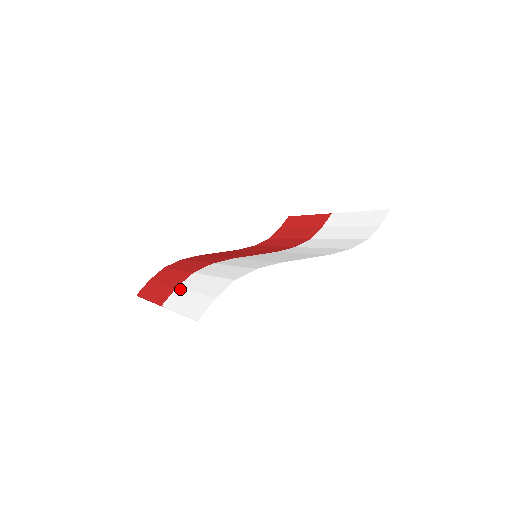
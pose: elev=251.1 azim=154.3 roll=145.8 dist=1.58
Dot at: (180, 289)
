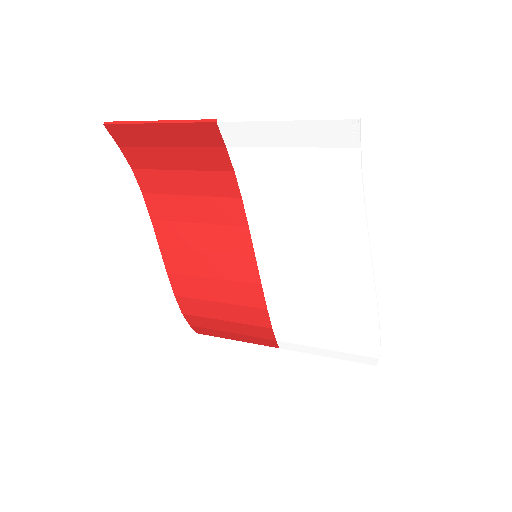
Dot at: (243, 143)
